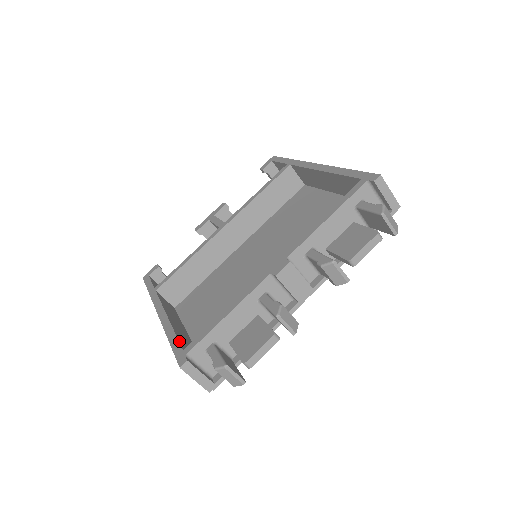
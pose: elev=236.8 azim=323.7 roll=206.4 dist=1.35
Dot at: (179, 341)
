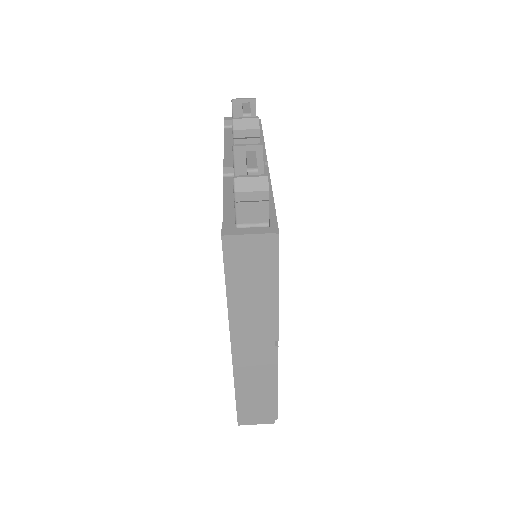
Dot at: occluded
